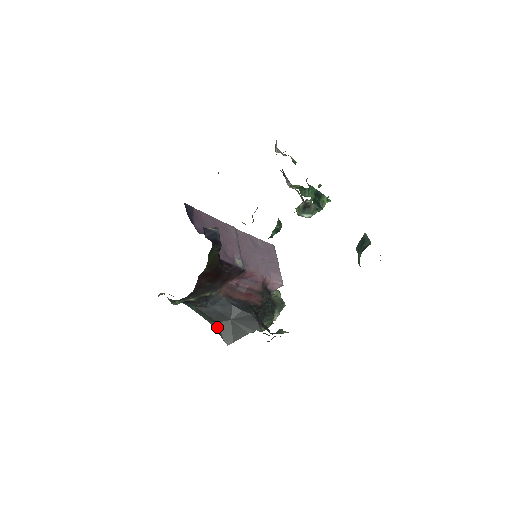
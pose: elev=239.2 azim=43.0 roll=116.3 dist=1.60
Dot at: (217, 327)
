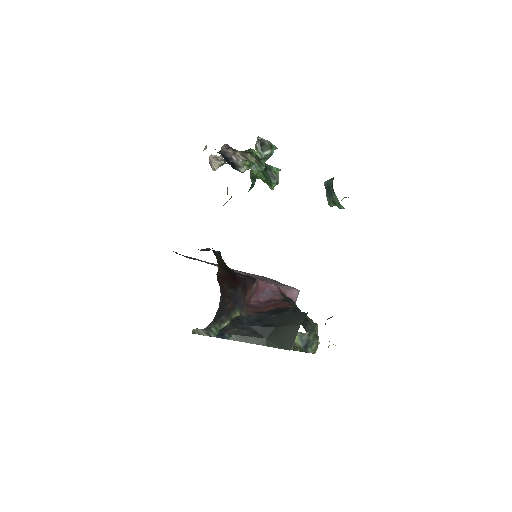
Dot at: (268, 343)
